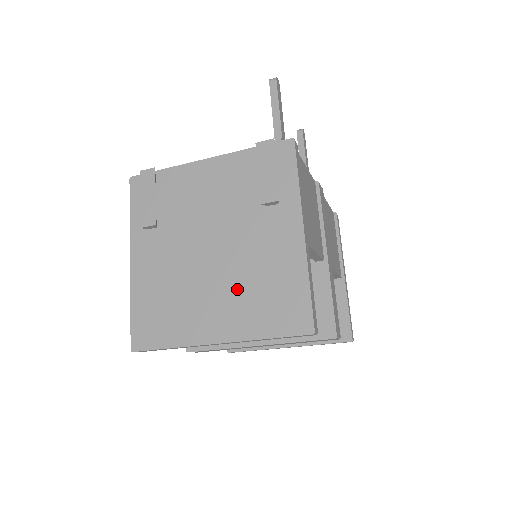
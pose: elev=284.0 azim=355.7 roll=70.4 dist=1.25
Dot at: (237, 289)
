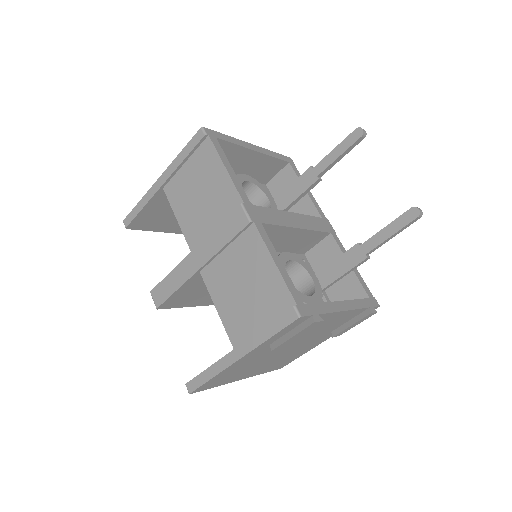
Dot at: occluded
